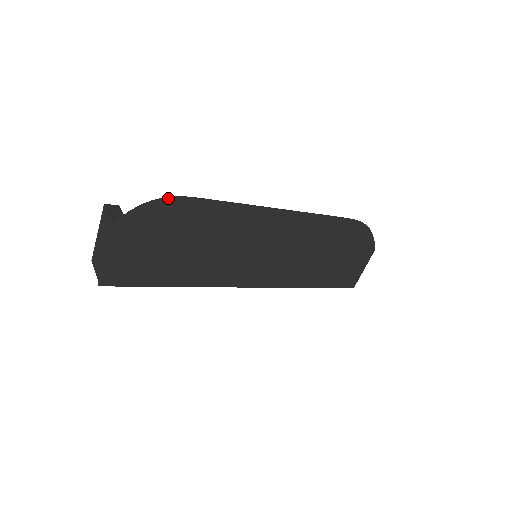
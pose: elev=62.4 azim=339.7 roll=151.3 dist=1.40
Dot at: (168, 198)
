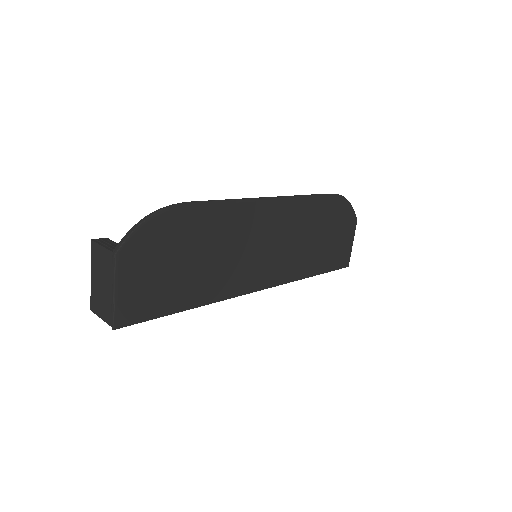
Dot at: (164, 208)
